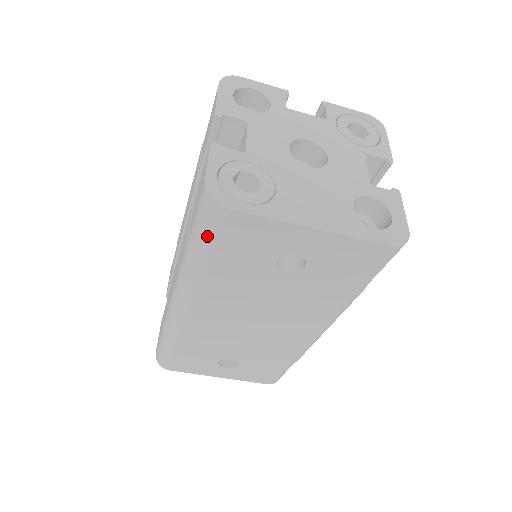
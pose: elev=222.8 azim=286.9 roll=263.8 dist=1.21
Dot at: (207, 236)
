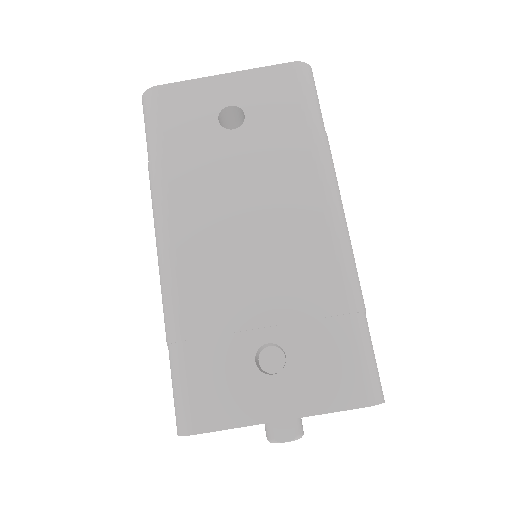
Dot at: (153, 123)
